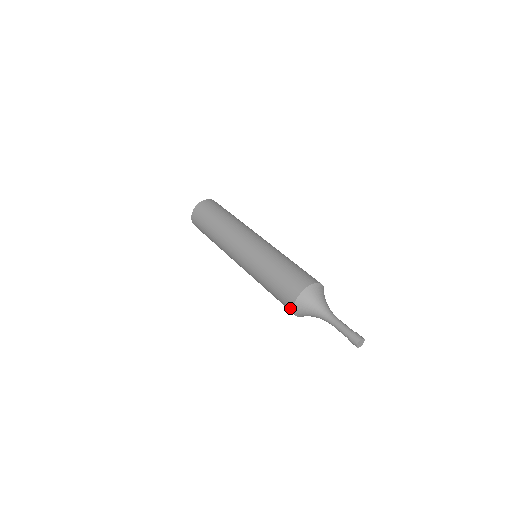
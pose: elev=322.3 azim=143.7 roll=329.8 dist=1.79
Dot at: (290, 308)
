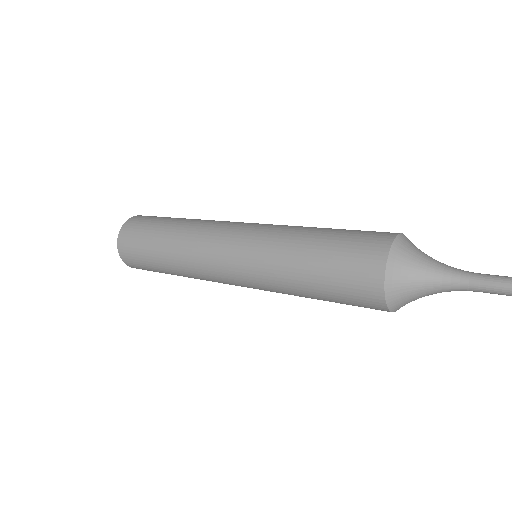
Dot at: (377, 305)
